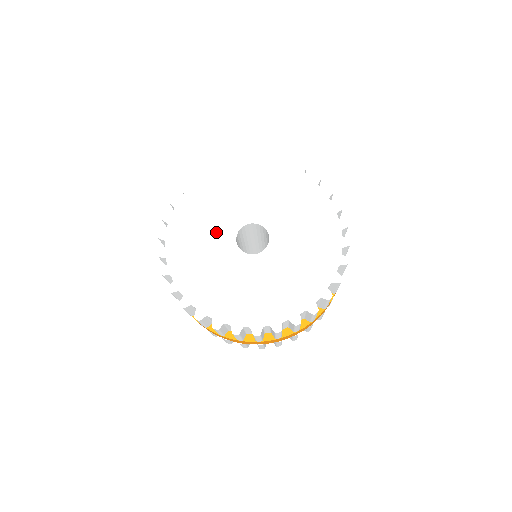
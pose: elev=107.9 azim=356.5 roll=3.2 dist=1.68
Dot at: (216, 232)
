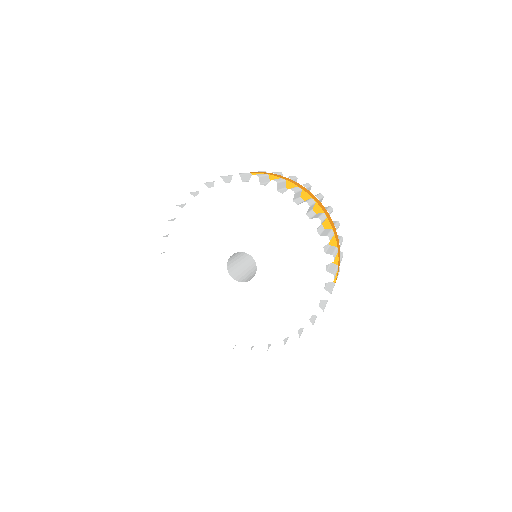
Dot at: (220, 291)
